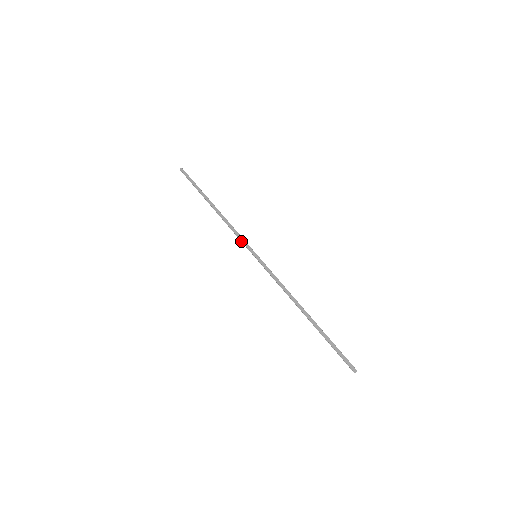
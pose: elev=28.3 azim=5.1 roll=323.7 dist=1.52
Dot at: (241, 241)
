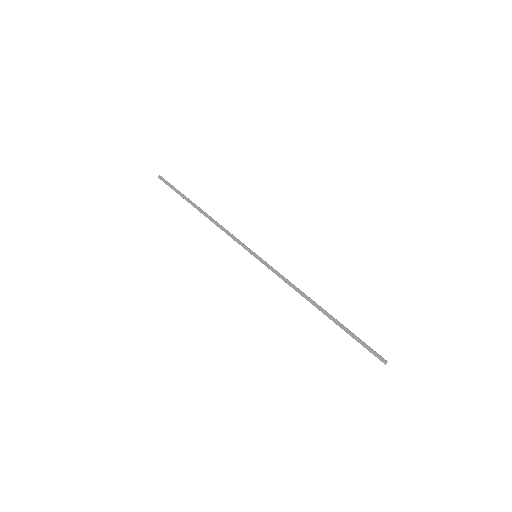
Dot at: (238, 243)
